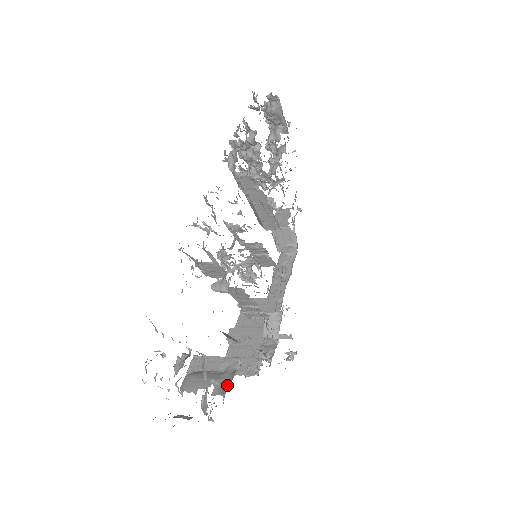
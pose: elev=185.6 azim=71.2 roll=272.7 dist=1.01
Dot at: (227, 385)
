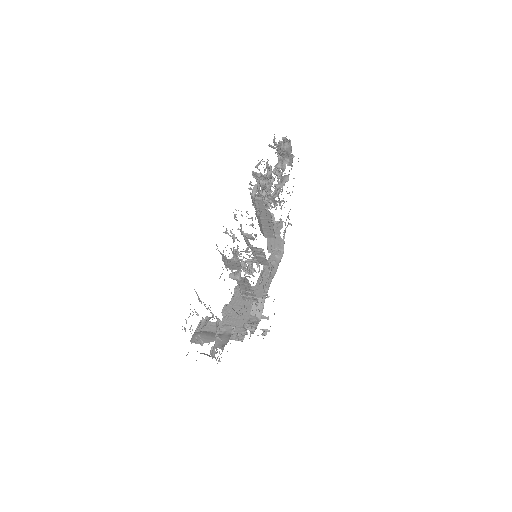
Dot at: (225, 343)
